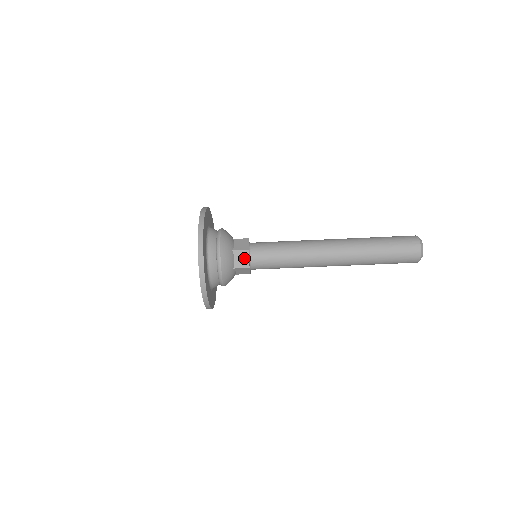
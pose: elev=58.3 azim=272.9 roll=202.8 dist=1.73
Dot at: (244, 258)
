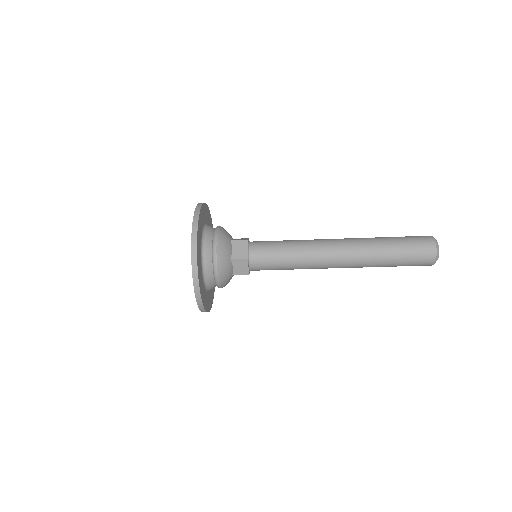
Dot at: occluded
